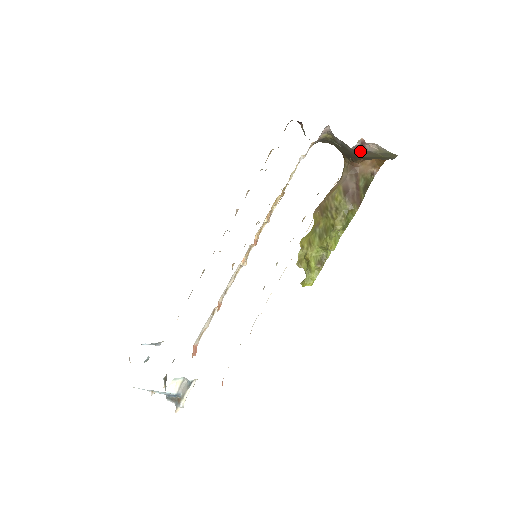
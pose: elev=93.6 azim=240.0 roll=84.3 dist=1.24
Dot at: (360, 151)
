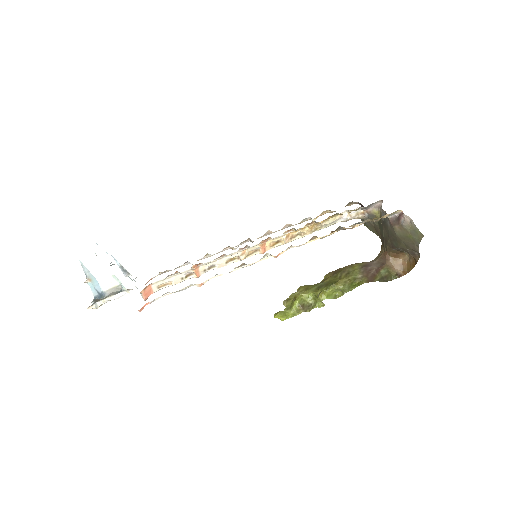
Dot at: (395, 224)
